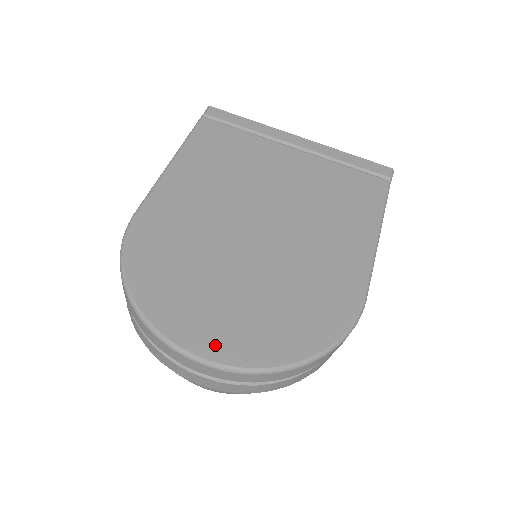
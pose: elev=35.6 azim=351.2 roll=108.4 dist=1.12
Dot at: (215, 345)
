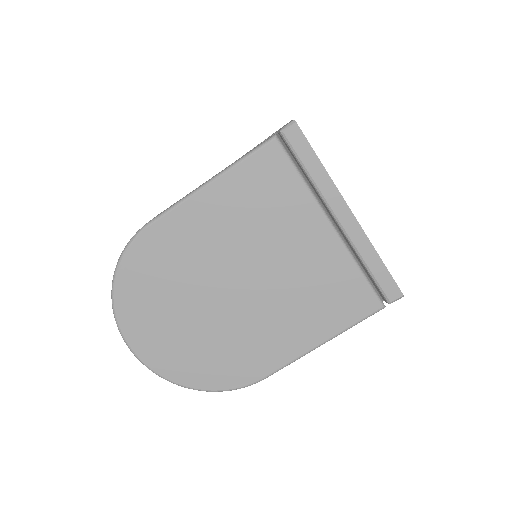
Dot at: (146, 350)
